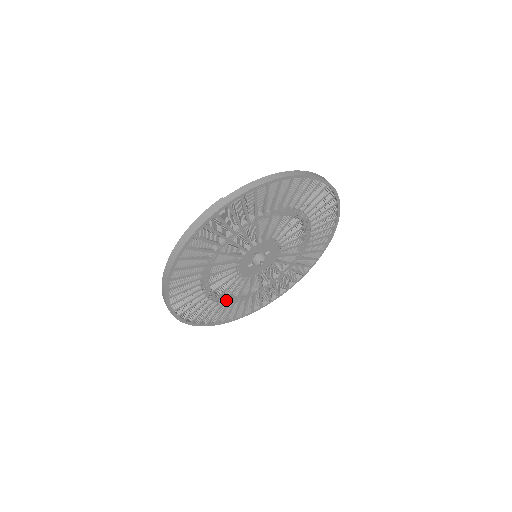
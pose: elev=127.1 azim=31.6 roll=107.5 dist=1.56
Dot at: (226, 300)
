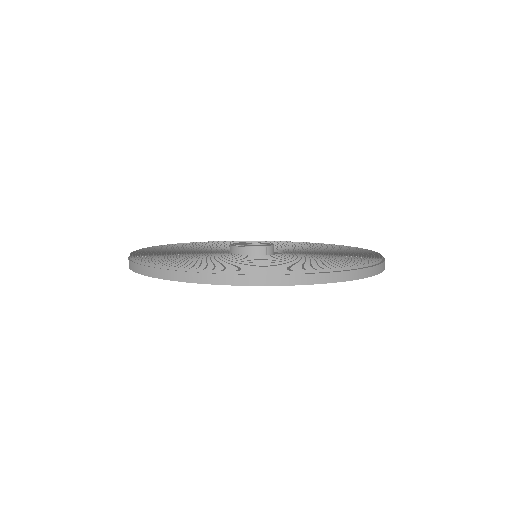
Dot at: occluded
